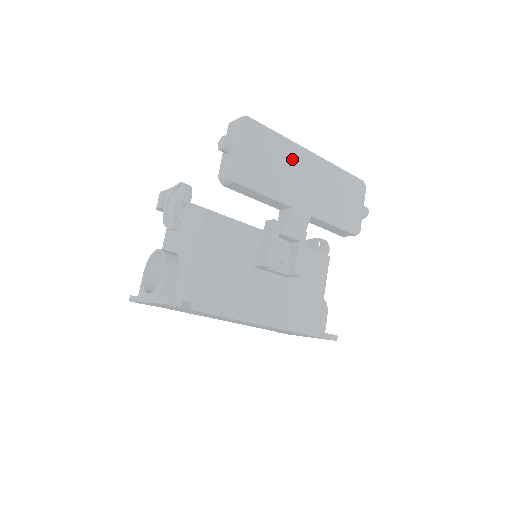
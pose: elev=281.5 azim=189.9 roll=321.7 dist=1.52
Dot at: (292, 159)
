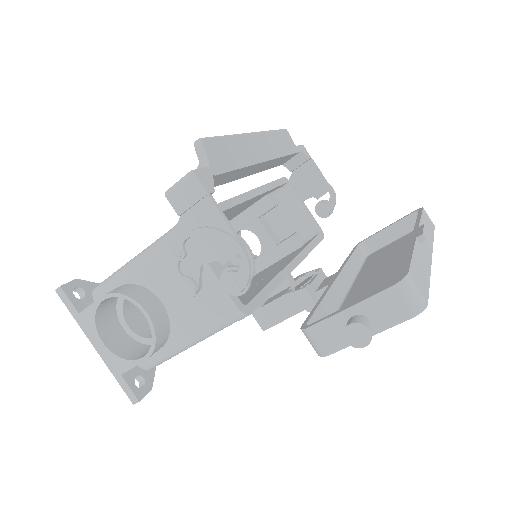
Dot at: occluded
